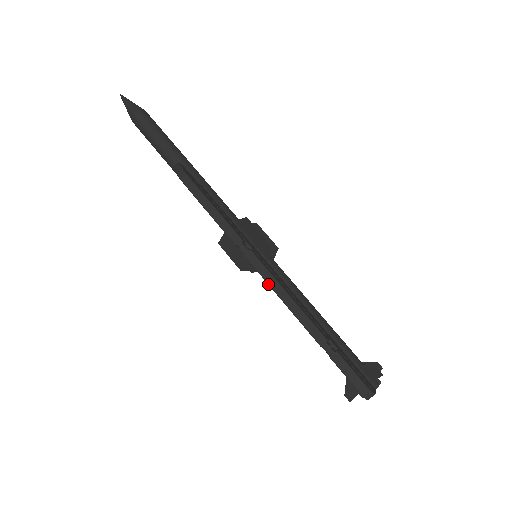
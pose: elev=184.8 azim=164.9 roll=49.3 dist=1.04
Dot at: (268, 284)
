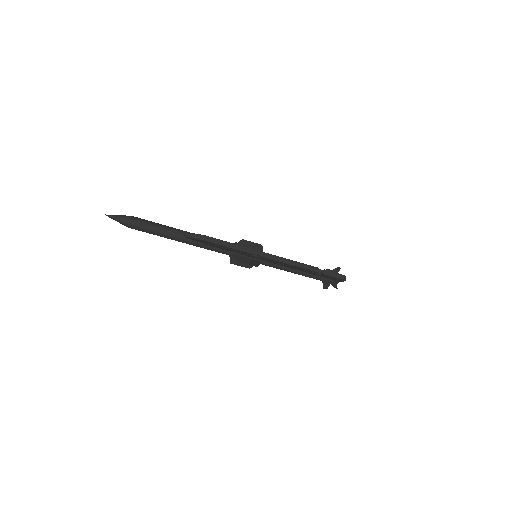
Dot at: (280, 262)
